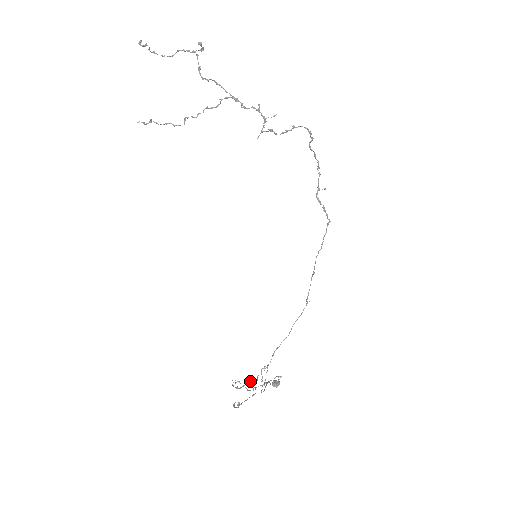
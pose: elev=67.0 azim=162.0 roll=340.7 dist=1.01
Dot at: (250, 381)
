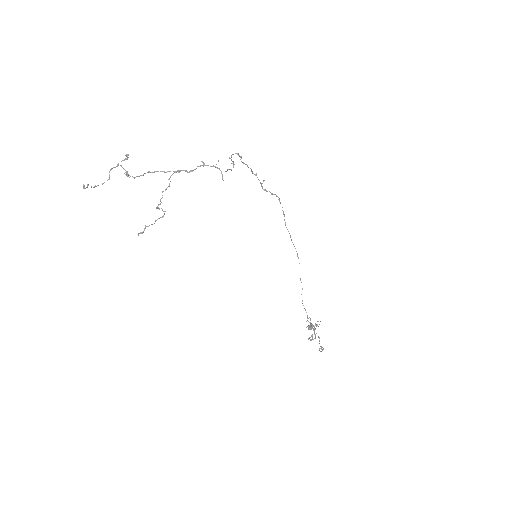
Dot at: (313, 330)
